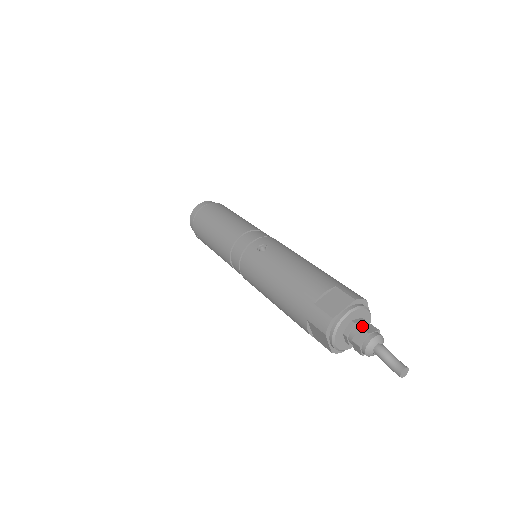
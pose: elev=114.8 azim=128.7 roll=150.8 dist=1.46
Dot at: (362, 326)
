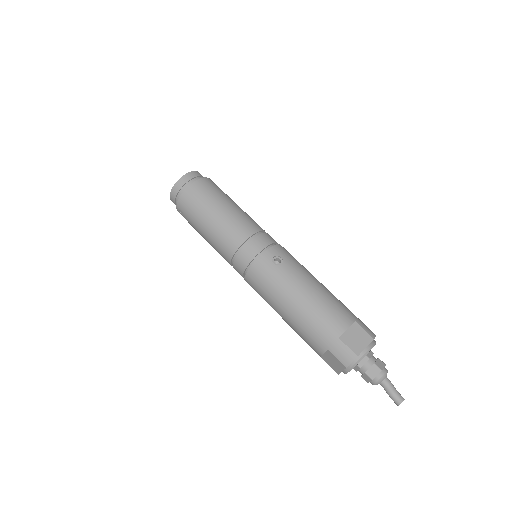
Dot at: (375, 362)
